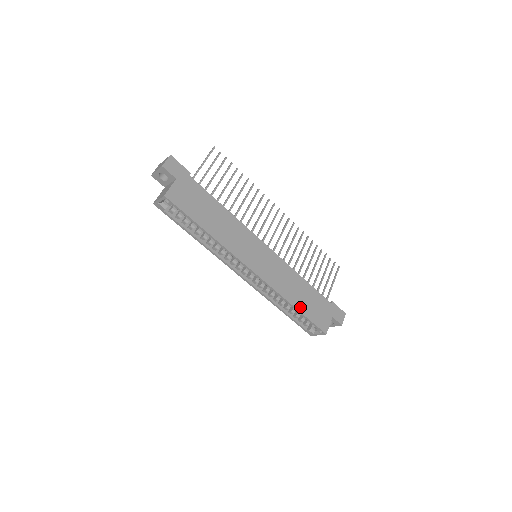
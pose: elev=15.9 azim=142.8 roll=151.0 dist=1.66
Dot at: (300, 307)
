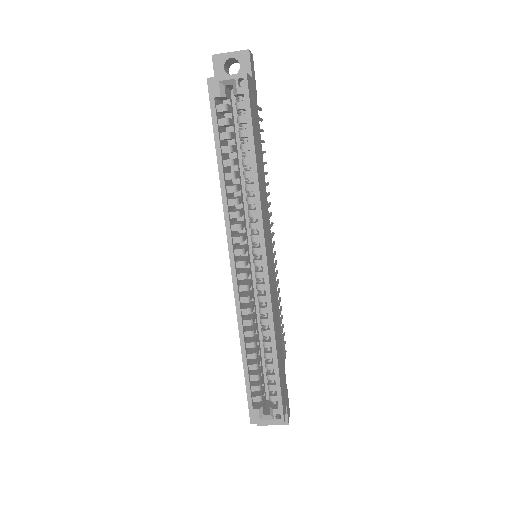
Dot at: (278, 359)
